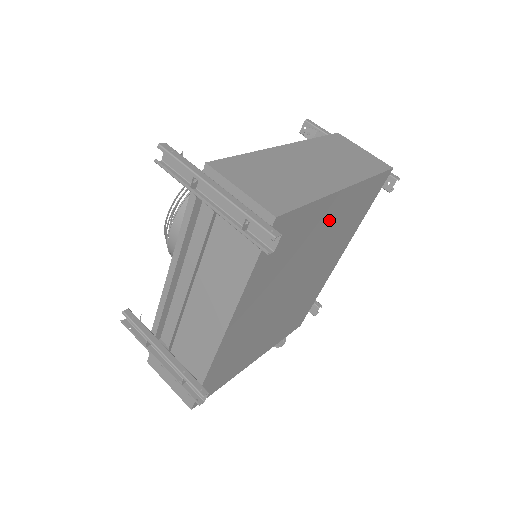
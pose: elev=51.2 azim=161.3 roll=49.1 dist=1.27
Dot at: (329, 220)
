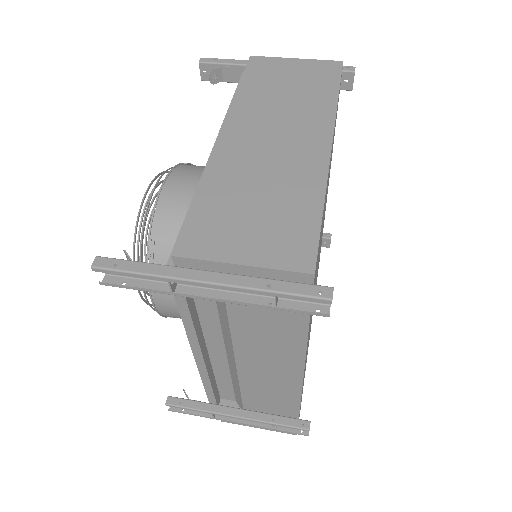
Dot at: (327, 185)
